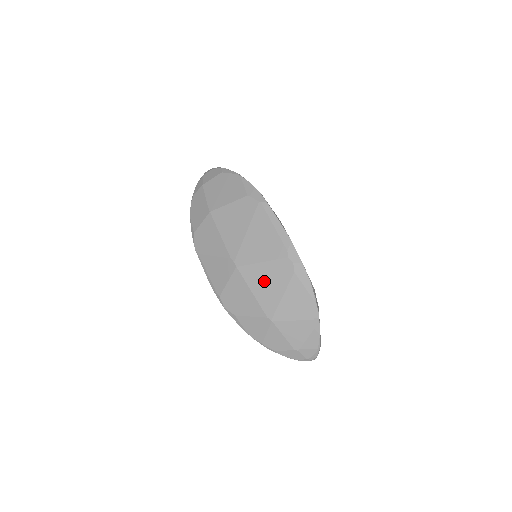
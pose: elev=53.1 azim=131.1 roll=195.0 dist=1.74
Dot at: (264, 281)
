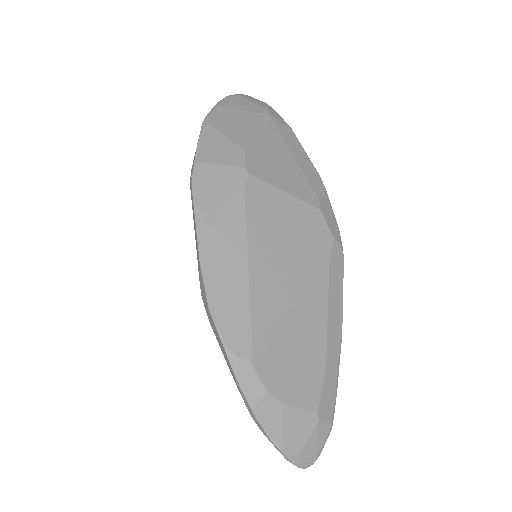
Dot at: occluded
